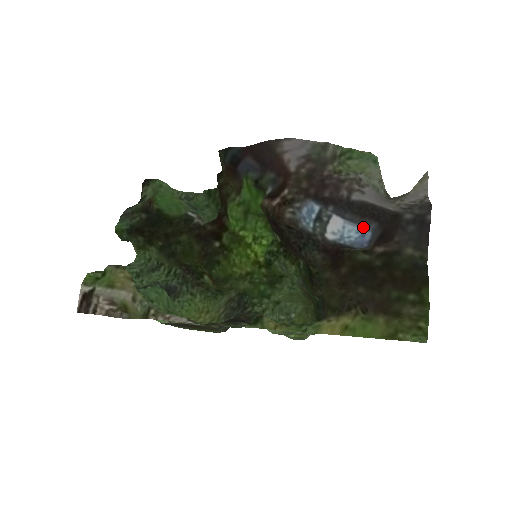
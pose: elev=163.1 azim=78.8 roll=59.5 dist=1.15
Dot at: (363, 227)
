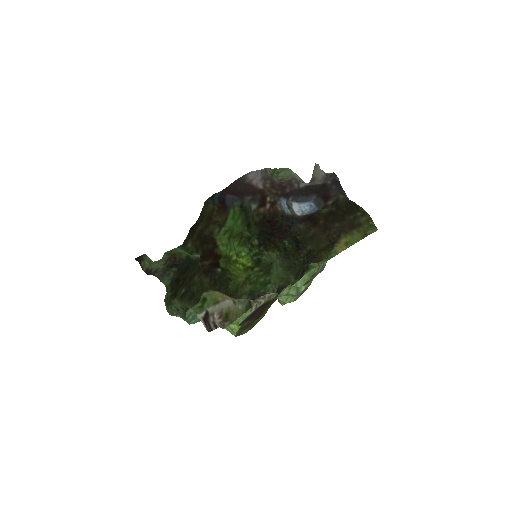
Dot at: (308, 202)
